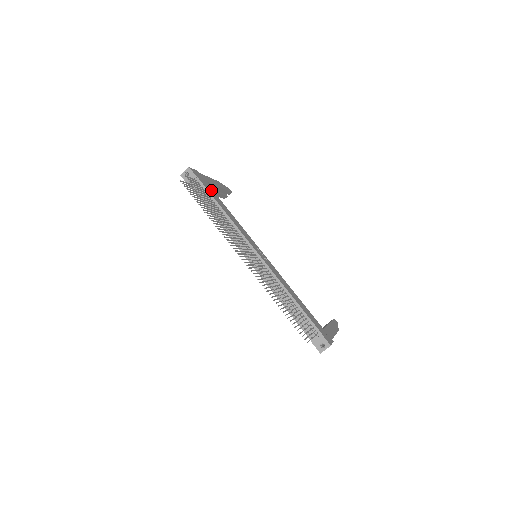
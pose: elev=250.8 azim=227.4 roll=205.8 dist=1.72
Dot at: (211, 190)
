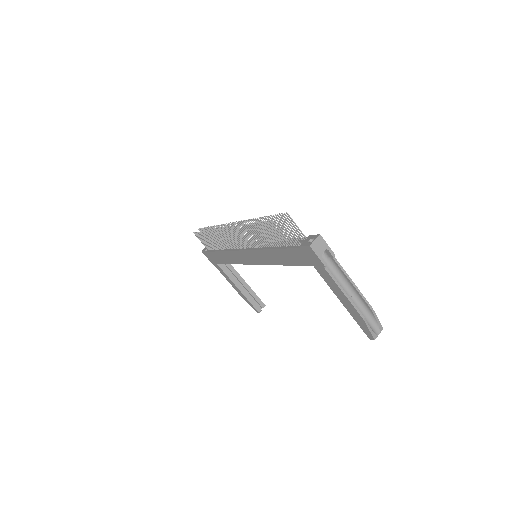
Dot at: occluded
